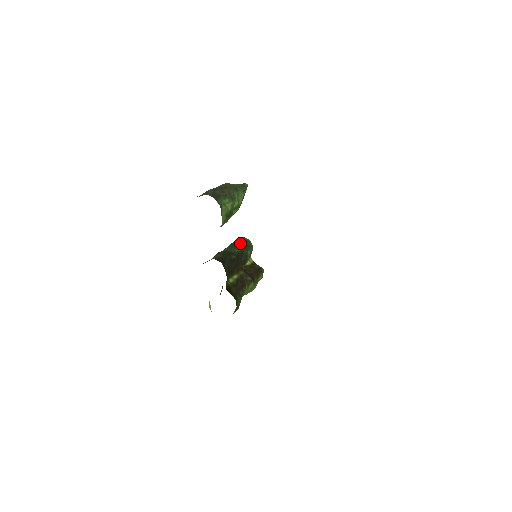
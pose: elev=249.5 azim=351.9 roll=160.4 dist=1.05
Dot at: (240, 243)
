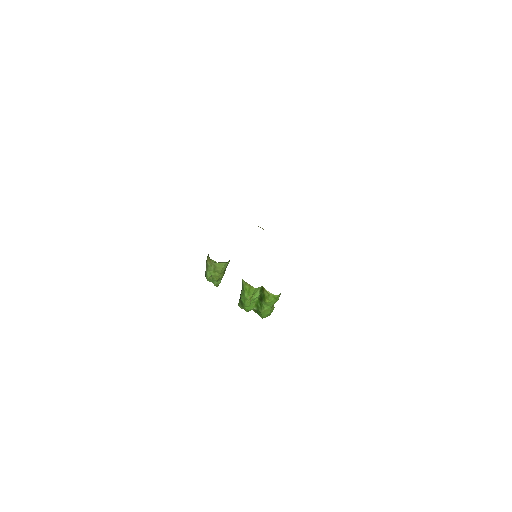
Dot at: occluded
